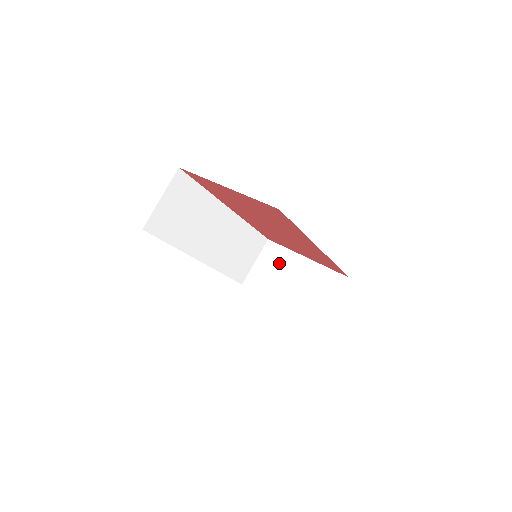
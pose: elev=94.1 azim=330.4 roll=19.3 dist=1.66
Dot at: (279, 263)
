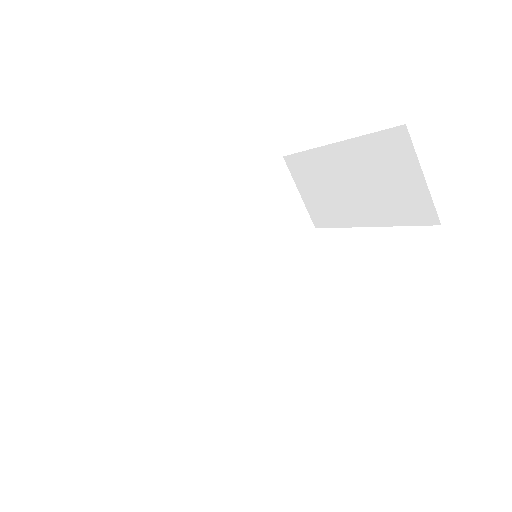
Dot at: (318, 176)
